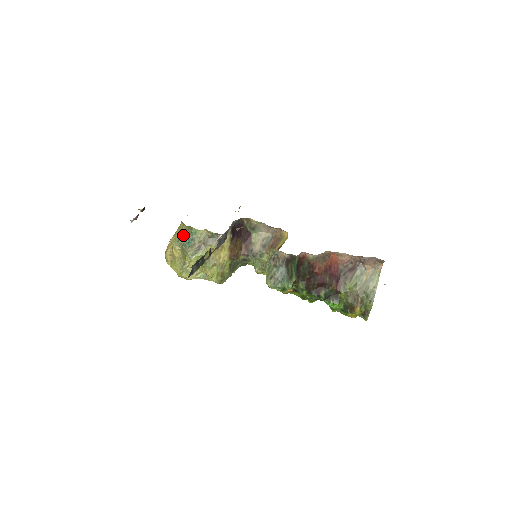
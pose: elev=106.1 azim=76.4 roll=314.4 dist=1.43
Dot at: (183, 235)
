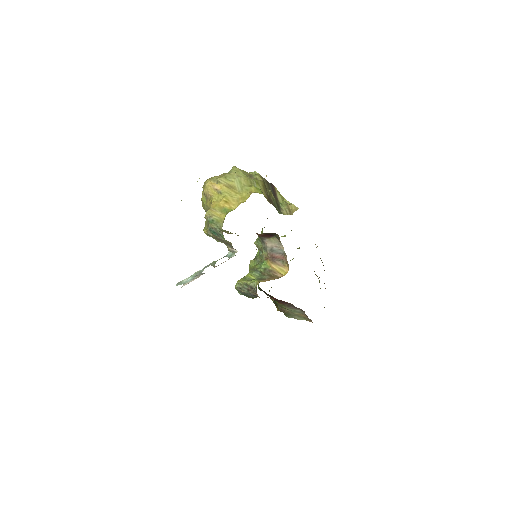
Dot at: (216, 226)
